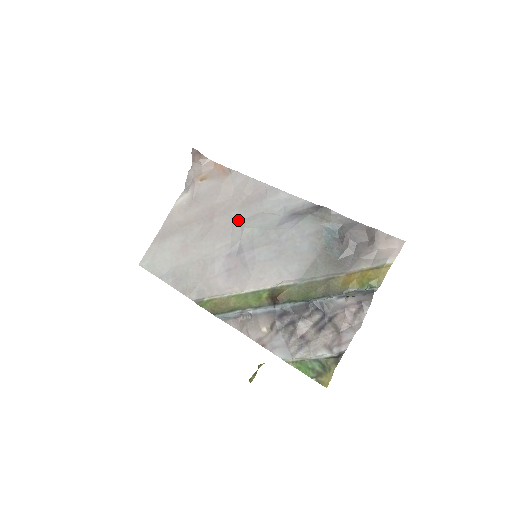
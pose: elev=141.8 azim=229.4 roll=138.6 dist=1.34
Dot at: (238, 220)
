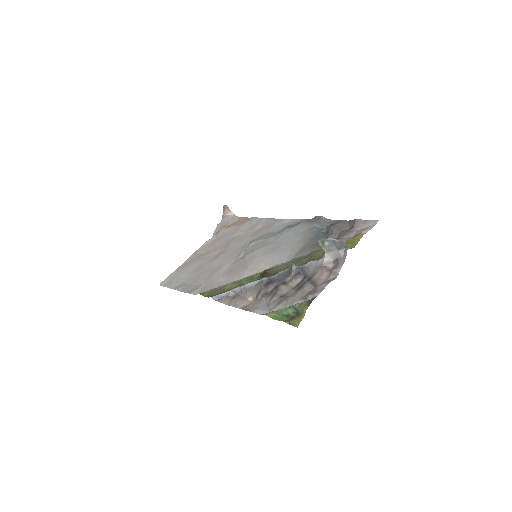
Dot at: (248, 242)
